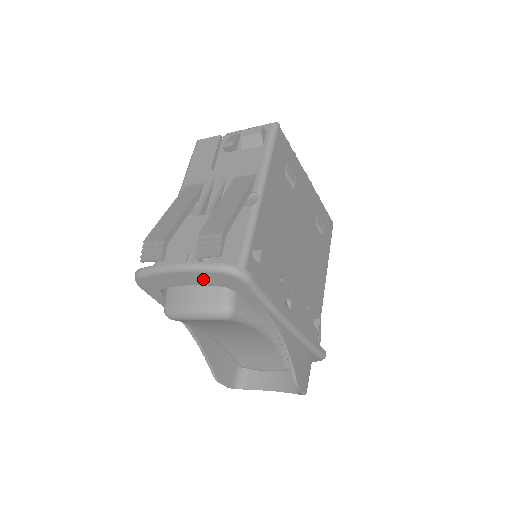
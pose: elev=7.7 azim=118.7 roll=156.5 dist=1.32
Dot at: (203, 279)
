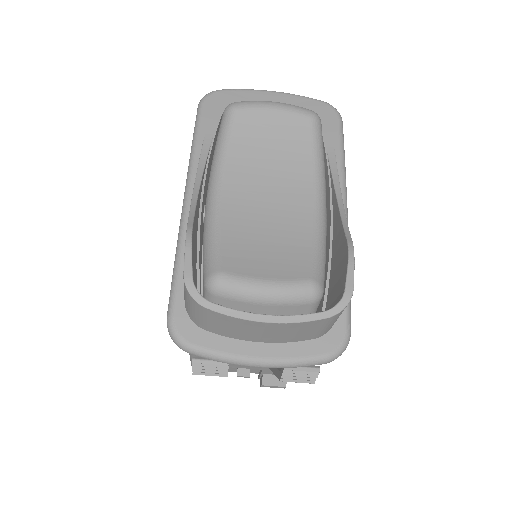
Dot at: (296, 104)
